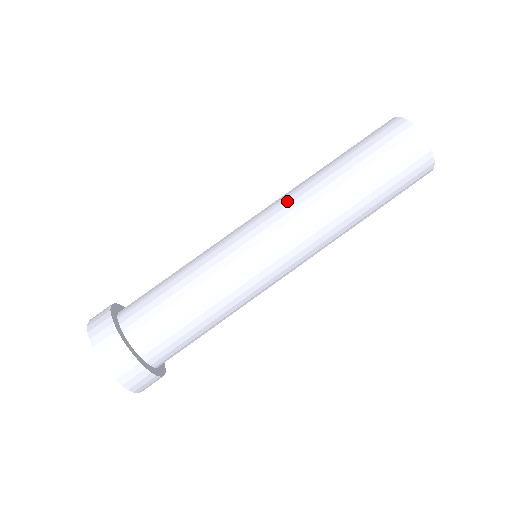
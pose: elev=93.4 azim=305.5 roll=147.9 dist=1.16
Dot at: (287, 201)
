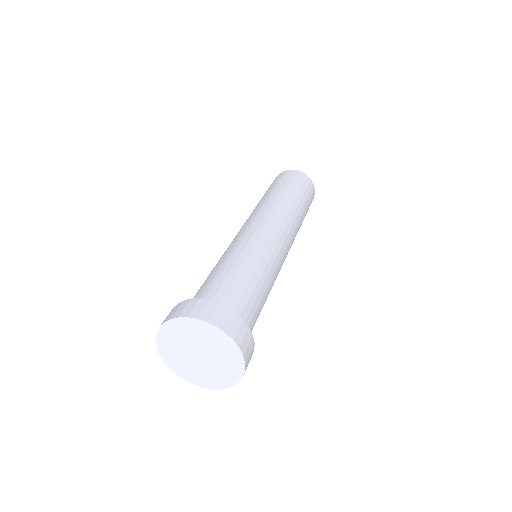
Dot at: (264, 211)
